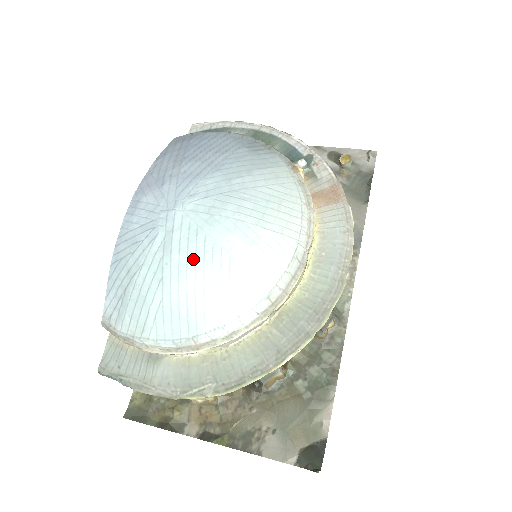
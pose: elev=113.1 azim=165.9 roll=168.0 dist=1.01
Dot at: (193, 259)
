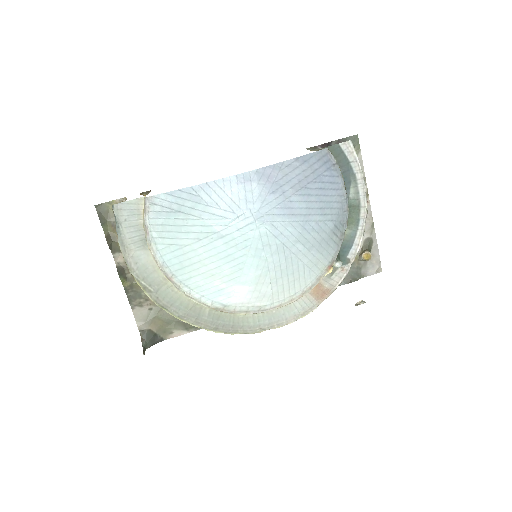
Dot at: (225, 255)
